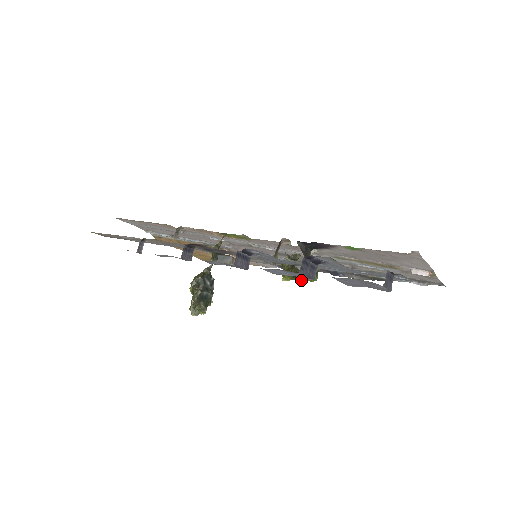
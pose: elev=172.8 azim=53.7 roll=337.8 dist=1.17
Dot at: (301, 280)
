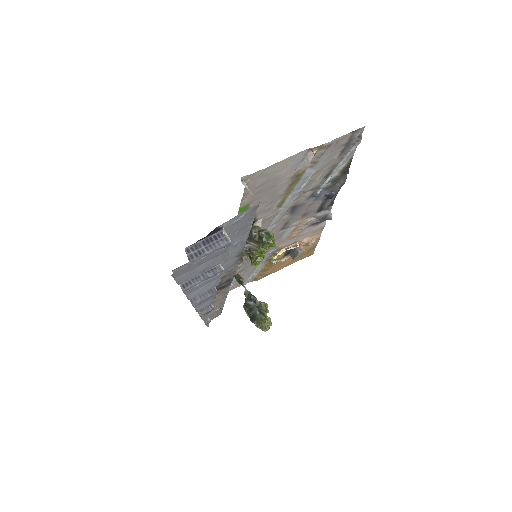
Dot at: (261, 257)
